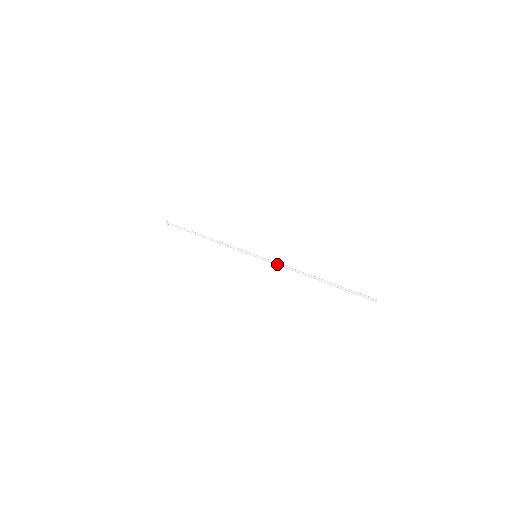
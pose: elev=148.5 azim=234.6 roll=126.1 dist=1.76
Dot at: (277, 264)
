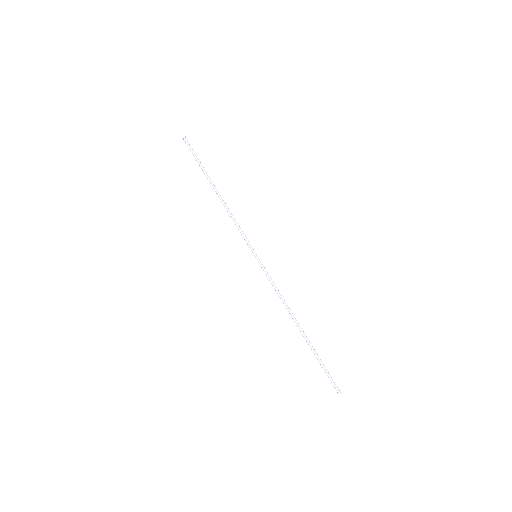
Dot at: (271, 283)
